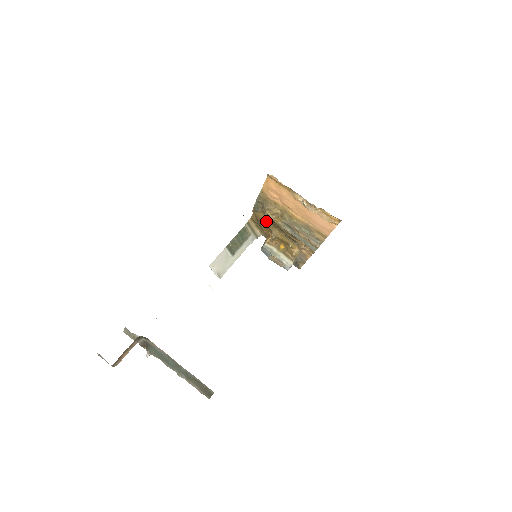
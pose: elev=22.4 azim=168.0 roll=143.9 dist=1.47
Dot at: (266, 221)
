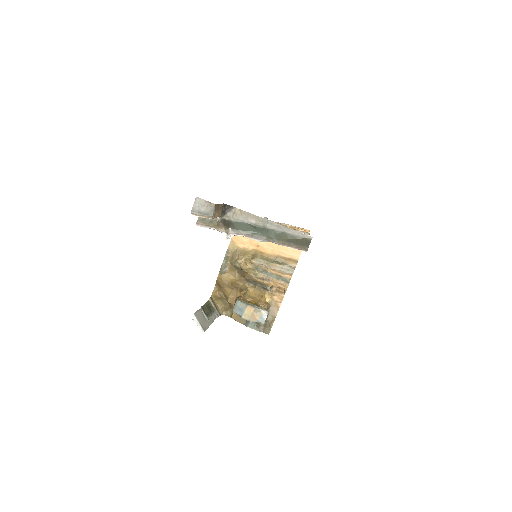
Dot at: (234, 280)
